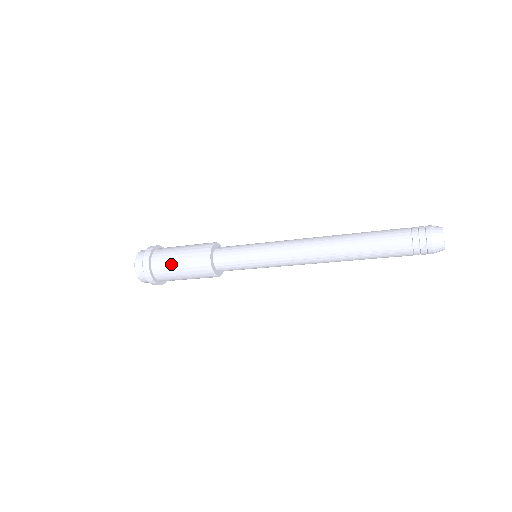
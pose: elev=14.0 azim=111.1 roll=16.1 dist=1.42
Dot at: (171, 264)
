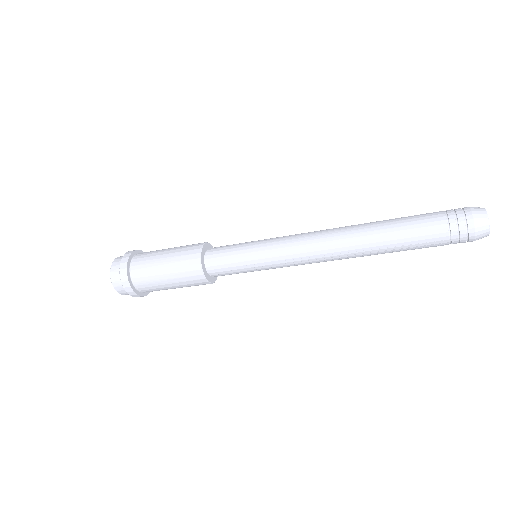
Dot at: (157, 281)
